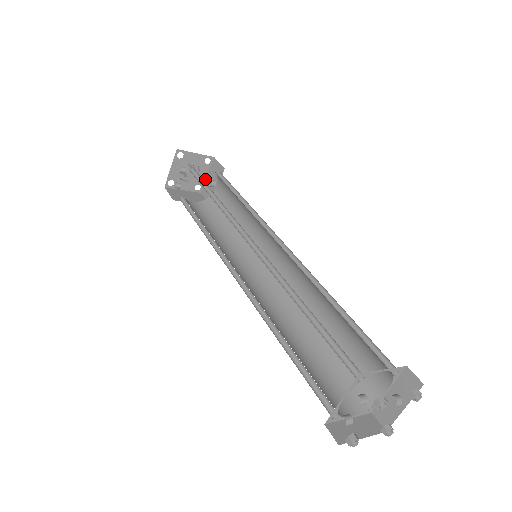
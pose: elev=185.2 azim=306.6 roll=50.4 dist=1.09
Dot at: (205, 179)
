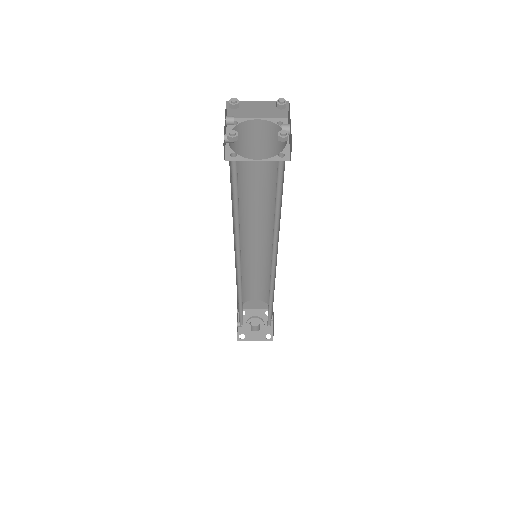
Dot at: (272, 328)
